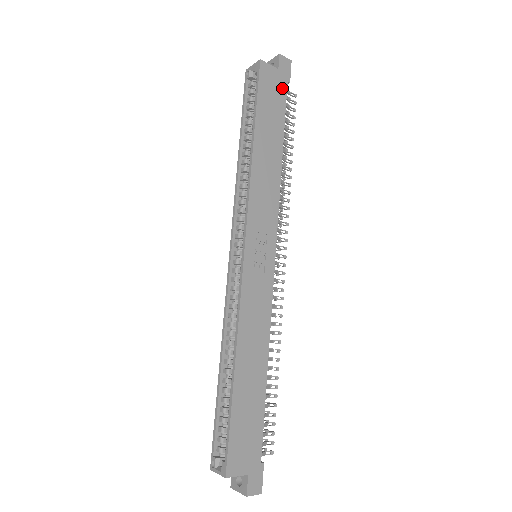
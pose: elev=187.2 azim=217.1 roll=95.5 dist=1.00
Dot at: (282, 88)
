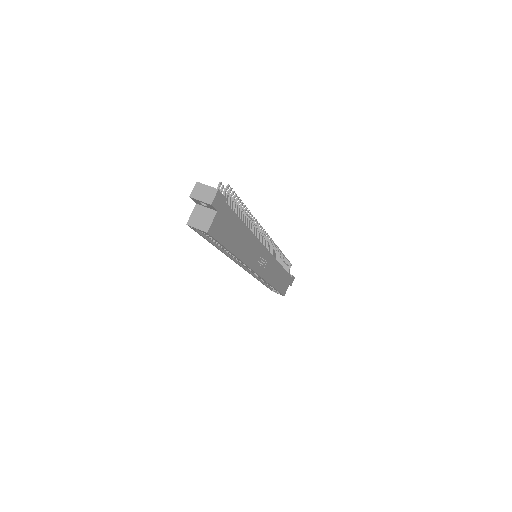
Dot at: (226, 211)
